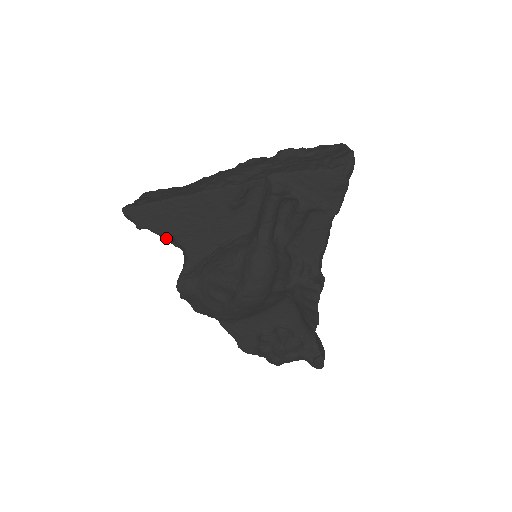
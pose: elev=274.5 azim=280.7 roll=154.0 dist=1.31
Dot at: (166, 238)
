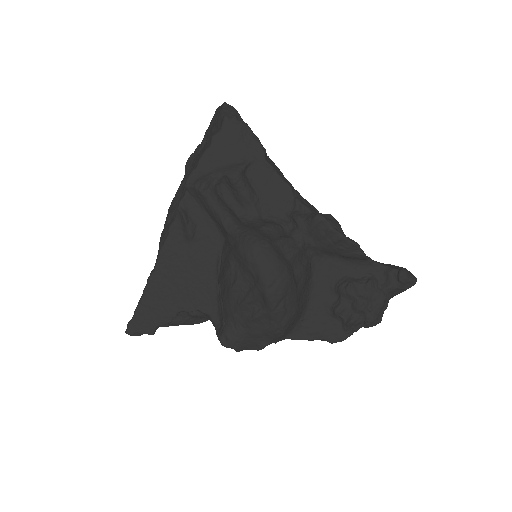
Dot at: (188, 324)
